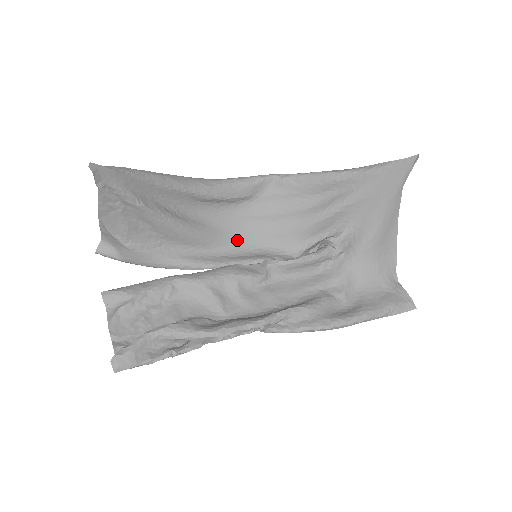
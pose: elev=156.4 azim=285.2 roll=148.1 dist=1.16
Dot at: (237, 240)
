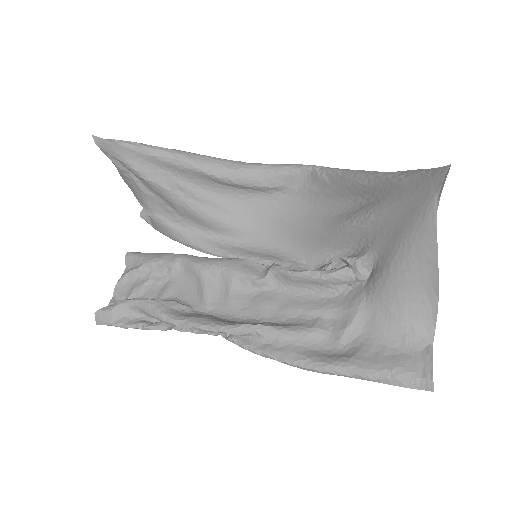
Dot at: (260, 233)
